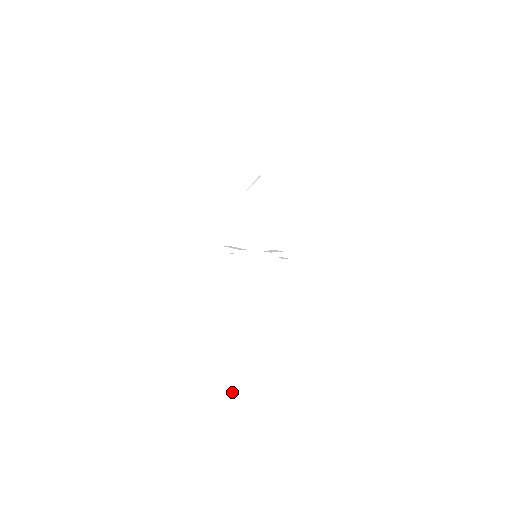
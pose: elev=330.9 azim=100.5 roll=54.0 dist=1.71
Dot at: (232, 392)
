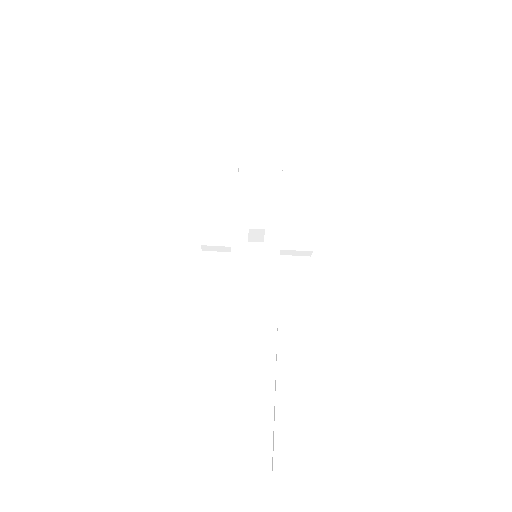
Dot at: occluded
